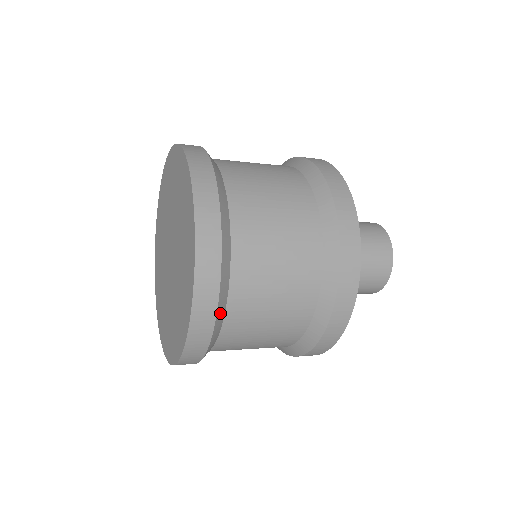
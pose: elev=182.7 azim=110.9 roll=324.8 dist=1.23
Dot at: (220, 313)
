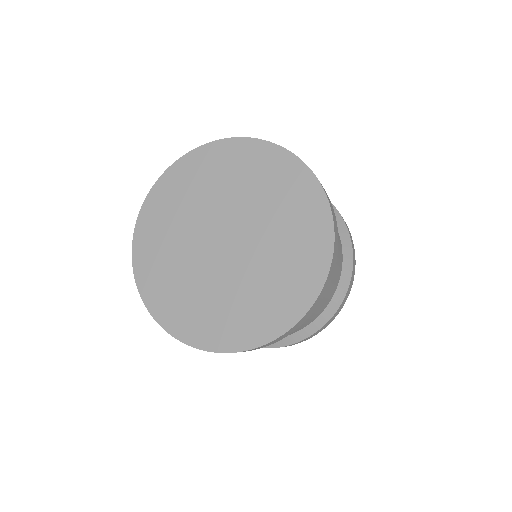
Dot at: occluded
